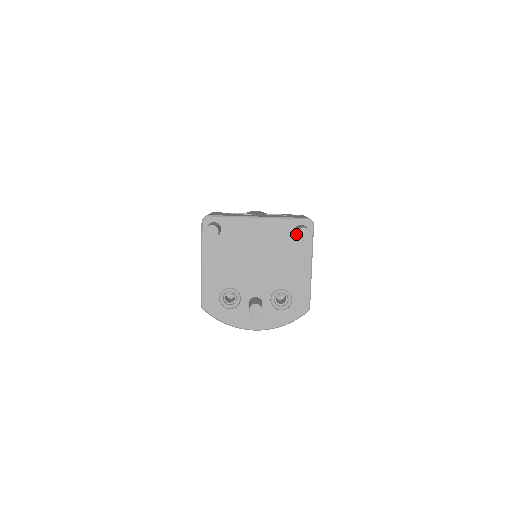
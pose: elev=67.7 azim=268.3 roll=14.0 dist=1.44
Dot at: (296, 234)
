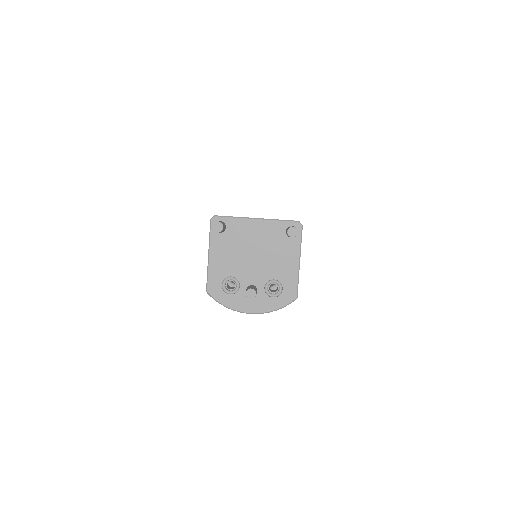
Dot at: occluded
